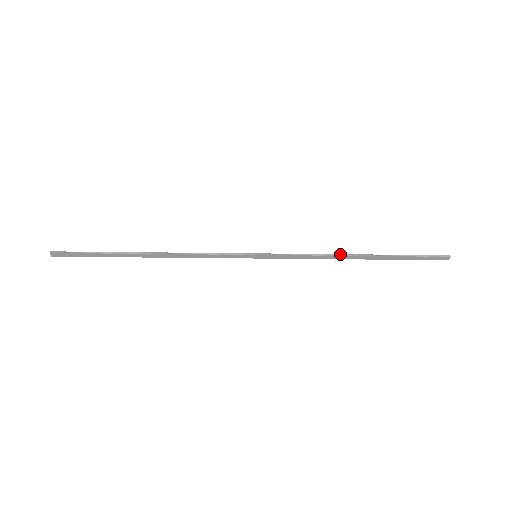
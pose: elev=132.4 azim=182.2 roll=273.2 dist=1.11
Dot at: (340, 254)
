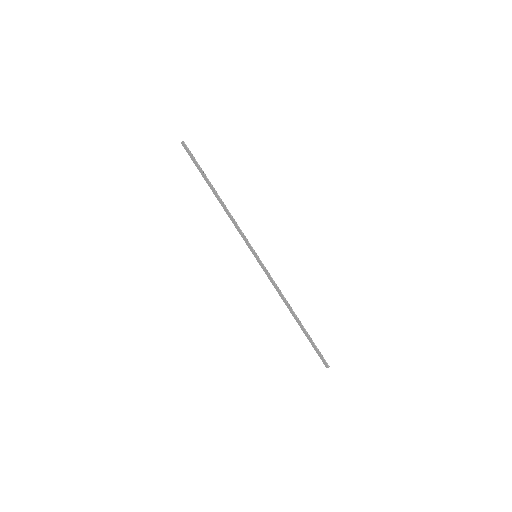
Dot at: occluded
